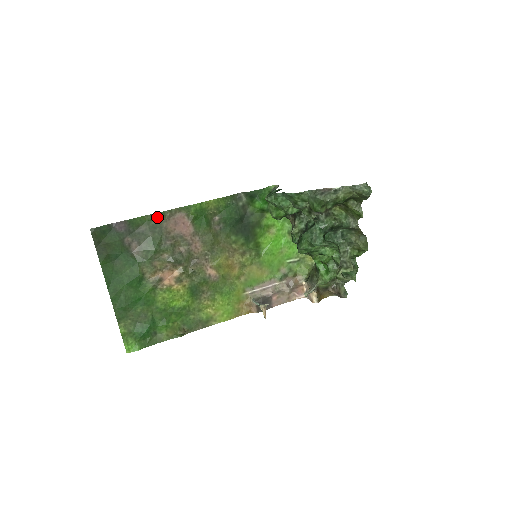
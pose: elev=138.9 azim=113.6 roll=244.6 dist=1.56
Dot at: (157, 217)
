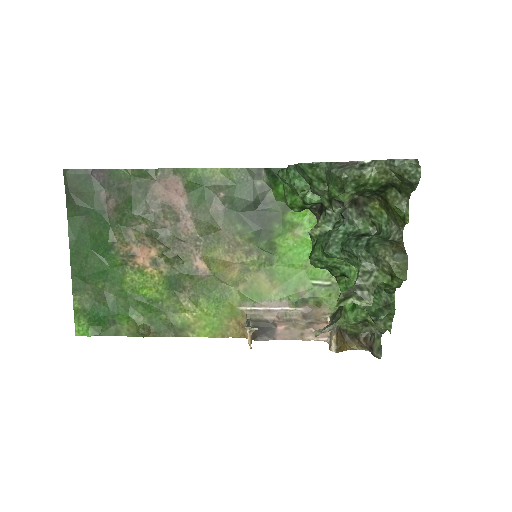
Dot at: (145, 174)
